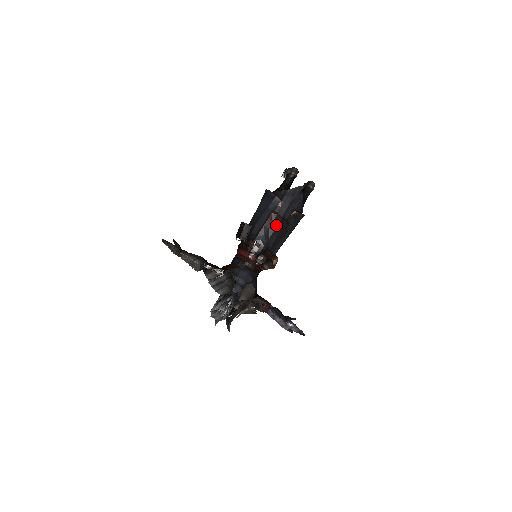
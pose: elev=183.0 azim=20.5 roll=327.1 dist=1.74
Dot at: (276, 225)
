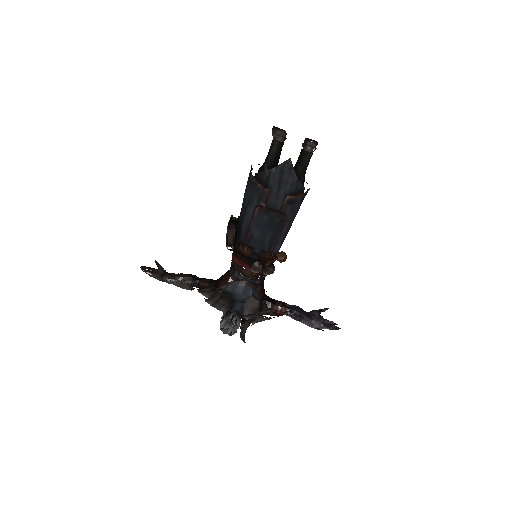
Dot at: (266, 222)
